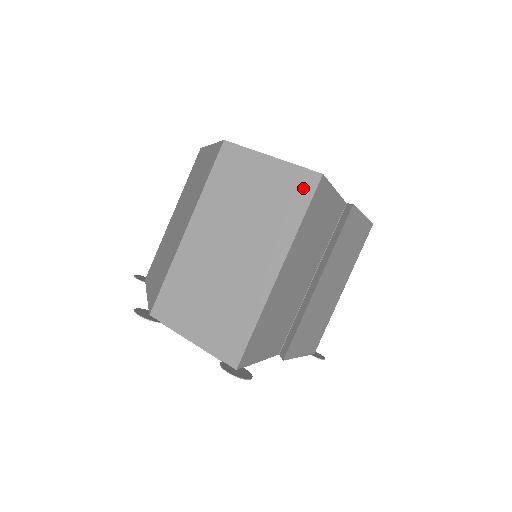
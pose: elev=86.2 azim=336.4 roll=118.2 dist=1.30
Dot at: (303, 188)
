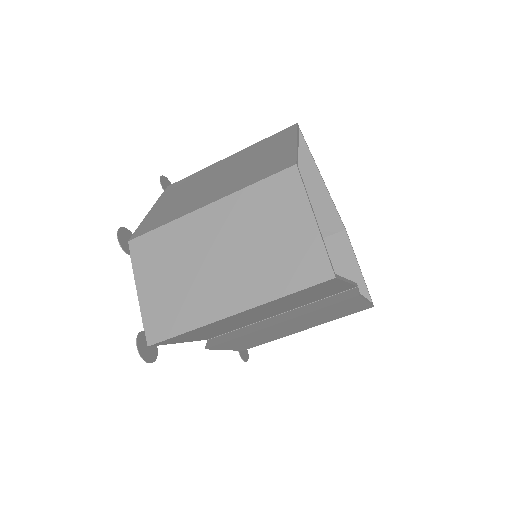
Dot at: (312, 272)
